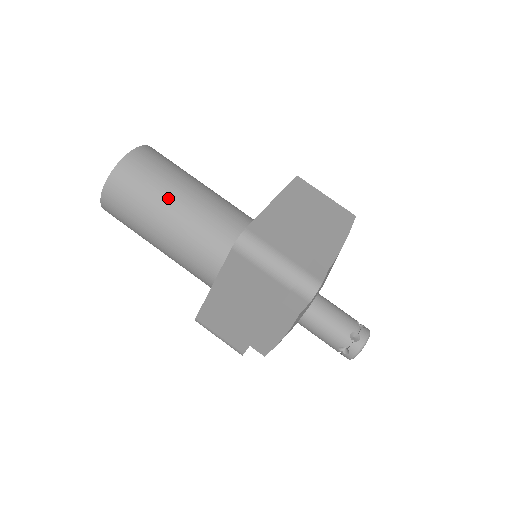
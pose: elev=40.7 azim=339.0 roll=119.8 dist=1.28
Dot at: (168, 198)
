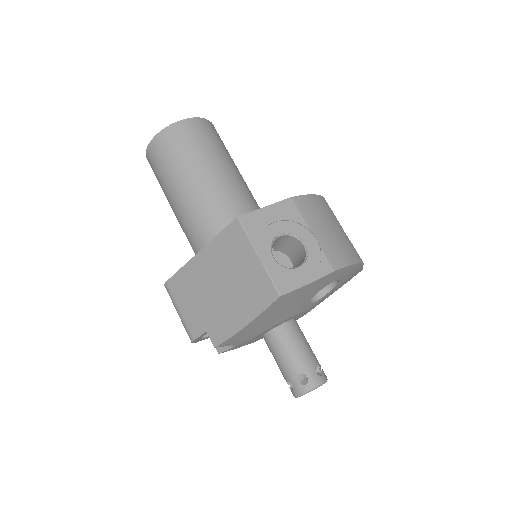
Dot at: (169, 201)
